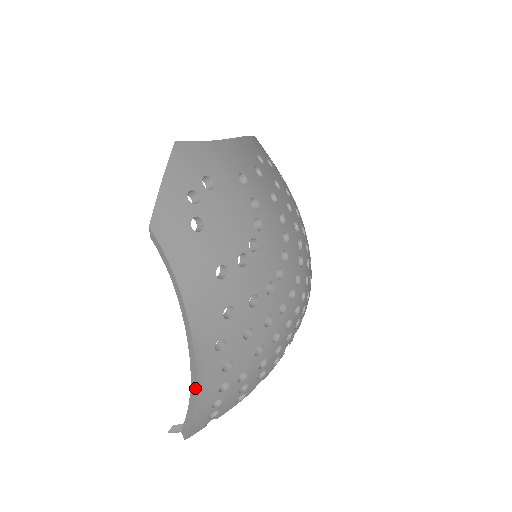
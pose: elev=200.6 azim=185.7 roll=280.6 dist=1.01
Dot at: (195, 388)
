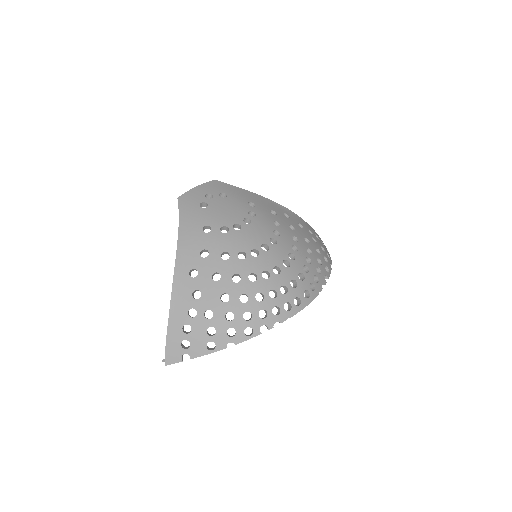
Dot at: (171, 297)
